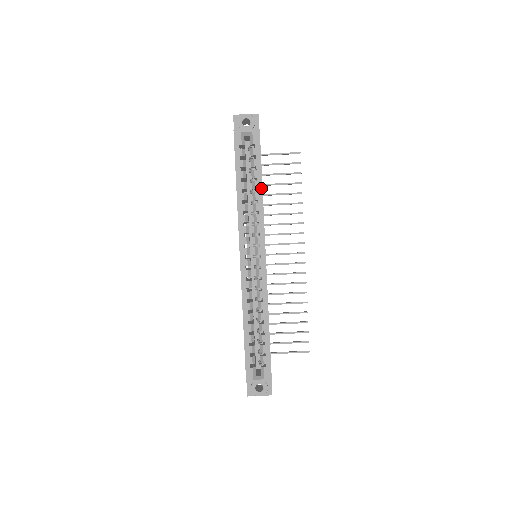
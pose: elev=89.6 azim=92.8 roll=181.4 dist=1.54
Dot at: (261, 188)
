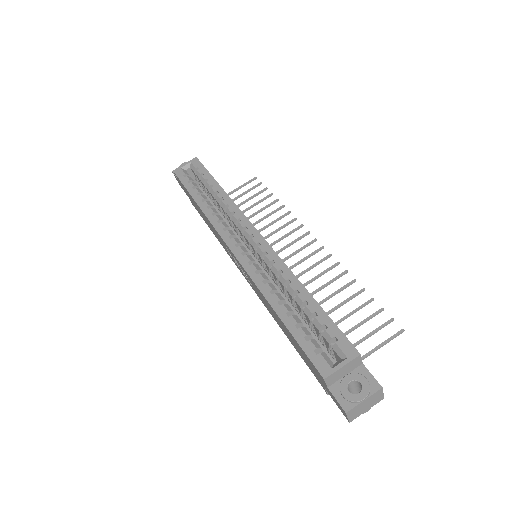
Dot at: (220, 188)
